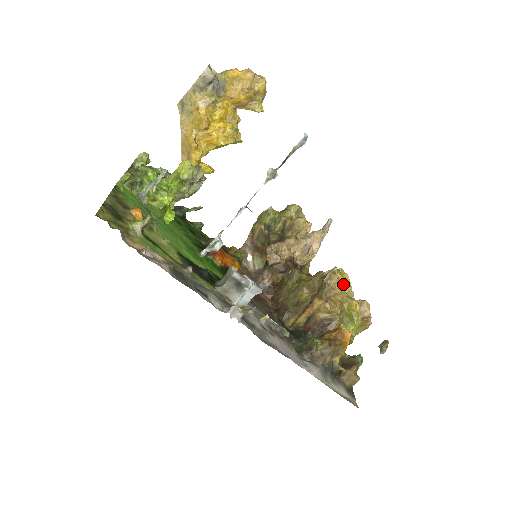
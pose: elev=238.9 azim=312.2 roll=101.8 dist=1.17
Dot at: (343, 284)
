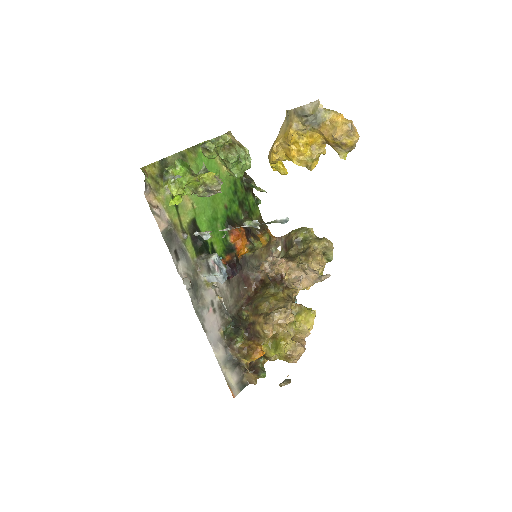
Dot at: (302, 322)
